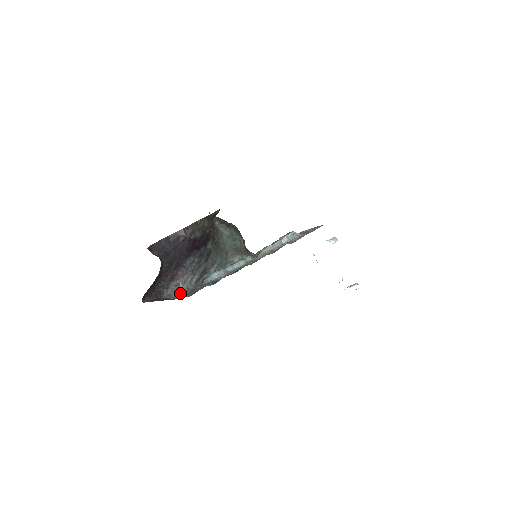
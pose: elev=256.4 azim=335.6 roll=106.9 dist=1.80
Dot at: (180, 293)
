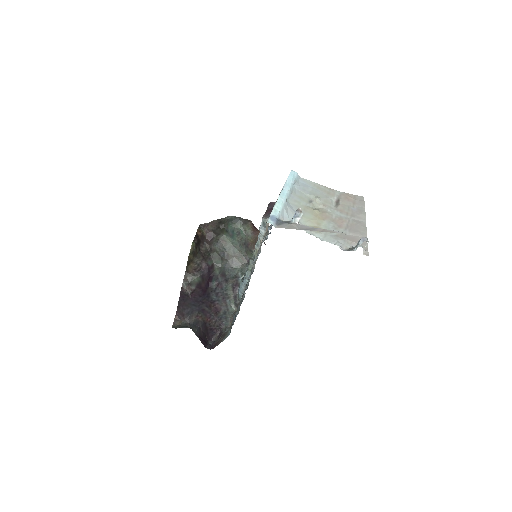
Dot at: (232, 317)
